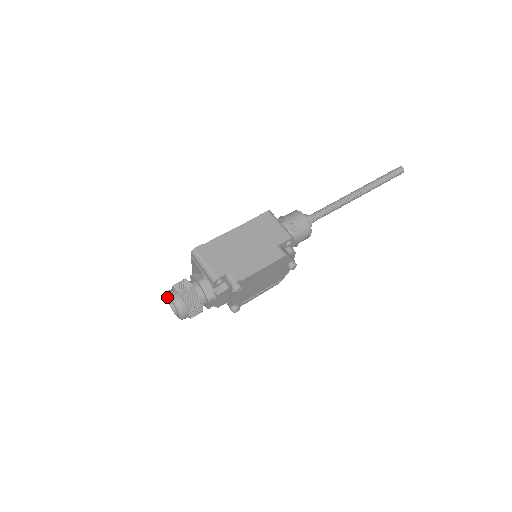
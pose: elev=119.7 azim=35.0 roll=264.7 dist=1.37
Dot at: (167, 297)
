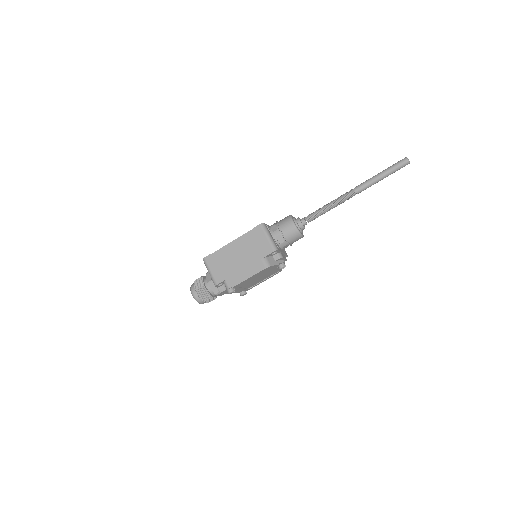
Dot at: occluded
